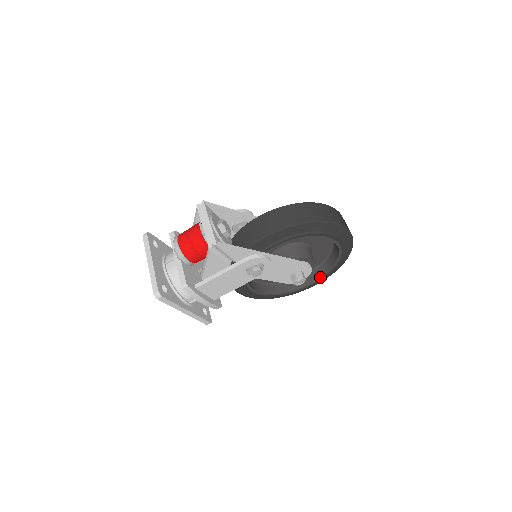
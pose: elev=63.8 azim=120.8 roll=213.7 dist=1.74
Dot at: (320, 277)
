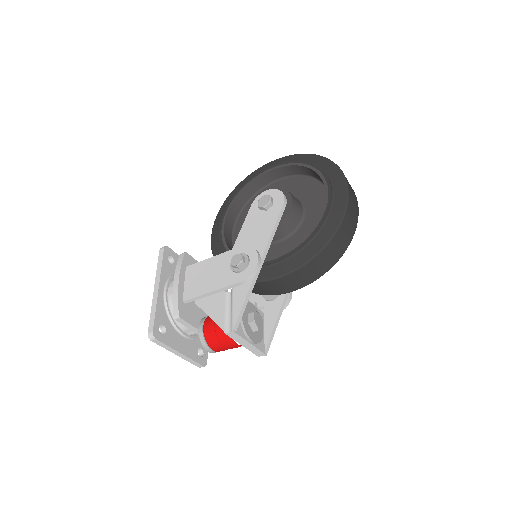
Dot at: occluded
